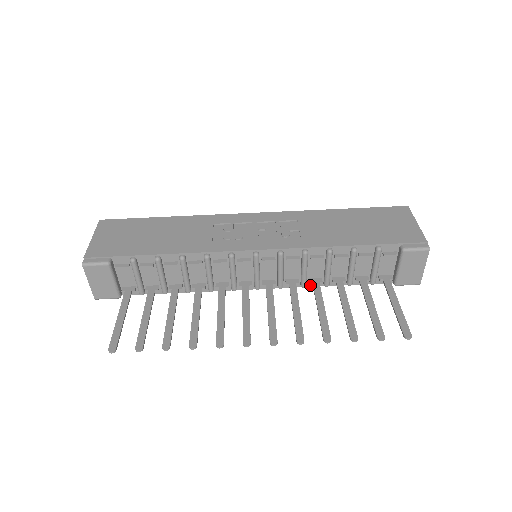
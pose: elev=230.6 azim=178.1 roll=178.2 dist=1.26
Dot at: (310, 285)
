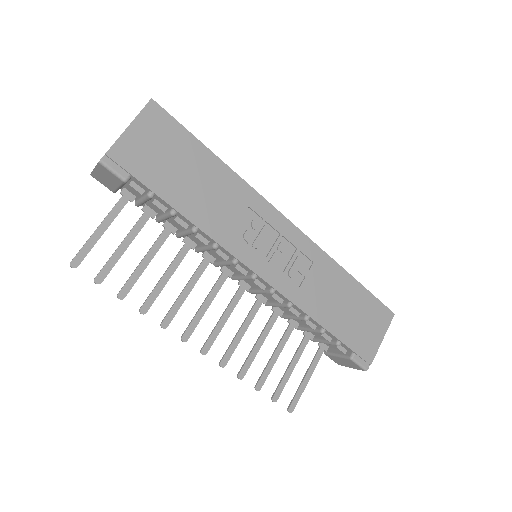
Dot at: occluded
